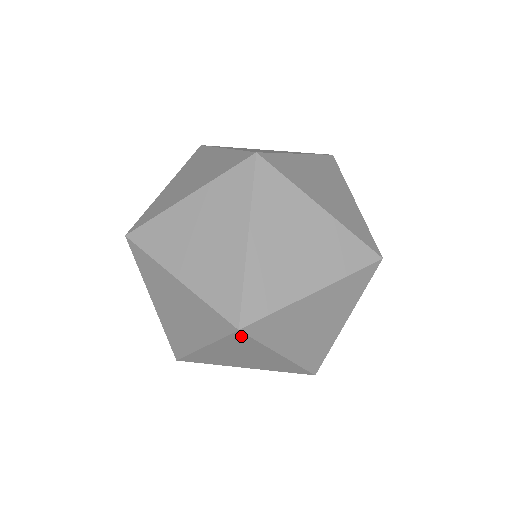
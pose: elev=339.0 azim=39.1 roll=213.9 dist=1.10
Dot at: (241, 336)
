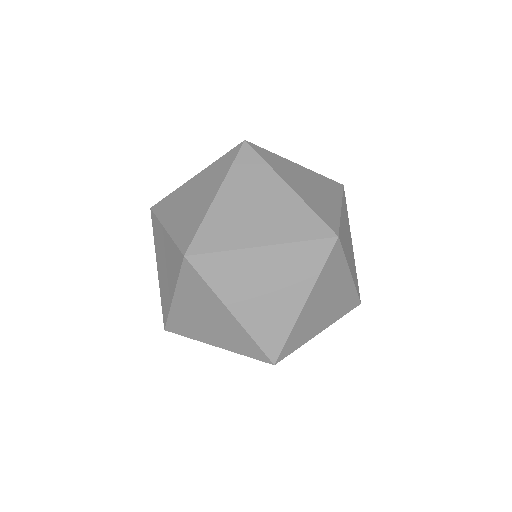
Dot at: (337, 250)
